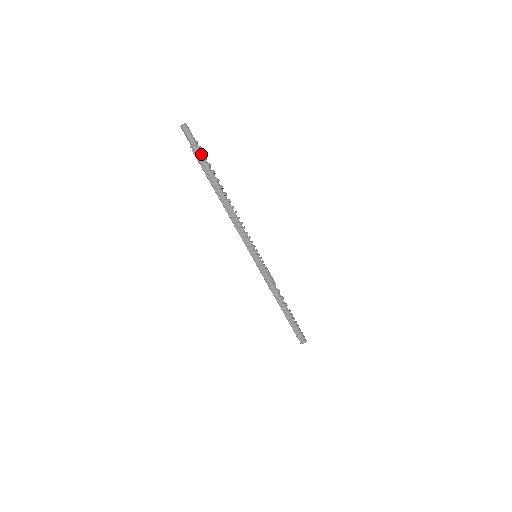
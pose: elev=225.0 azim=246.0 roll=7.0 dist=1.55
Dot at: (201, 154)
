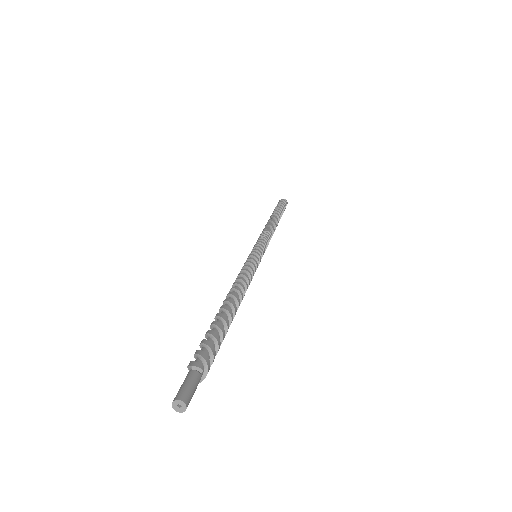
Dot at: (208, 366)
